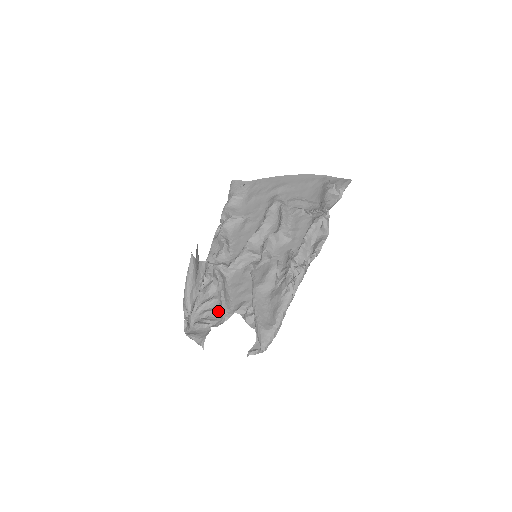
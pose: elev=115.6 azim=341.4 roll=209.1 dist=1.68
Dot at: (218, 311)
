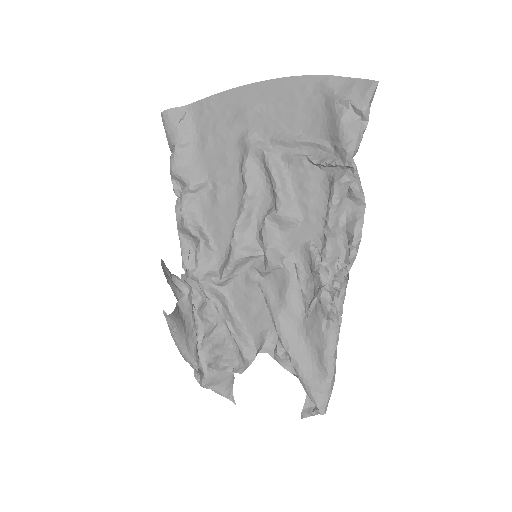
Dot at: (233, 346)
